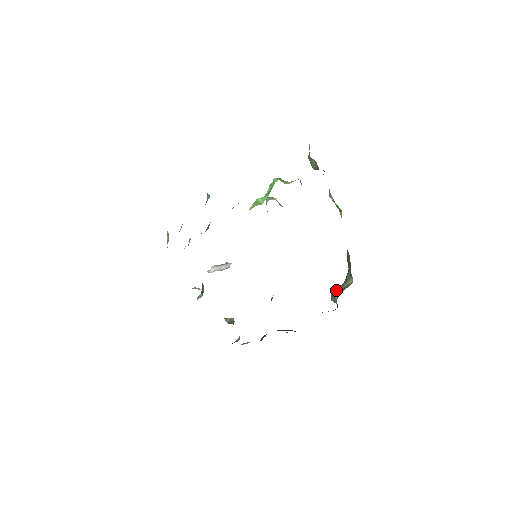
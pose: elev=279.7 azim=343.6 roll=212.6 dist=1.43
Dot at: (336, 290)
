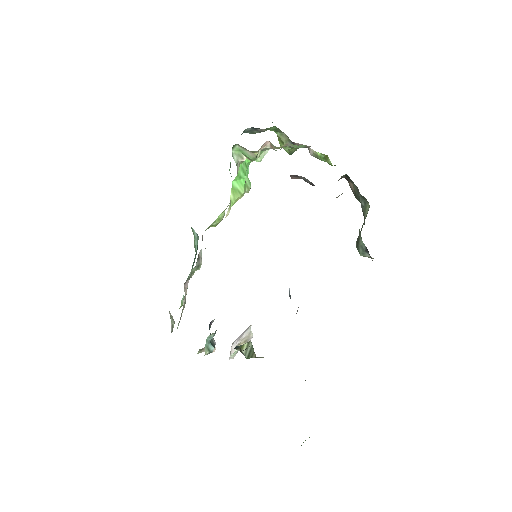
Dot at: occluded
